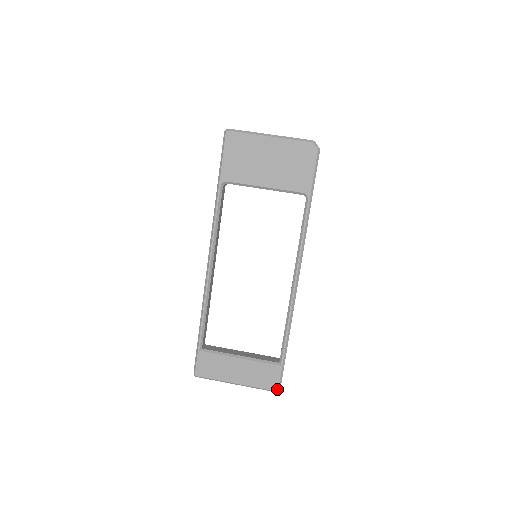
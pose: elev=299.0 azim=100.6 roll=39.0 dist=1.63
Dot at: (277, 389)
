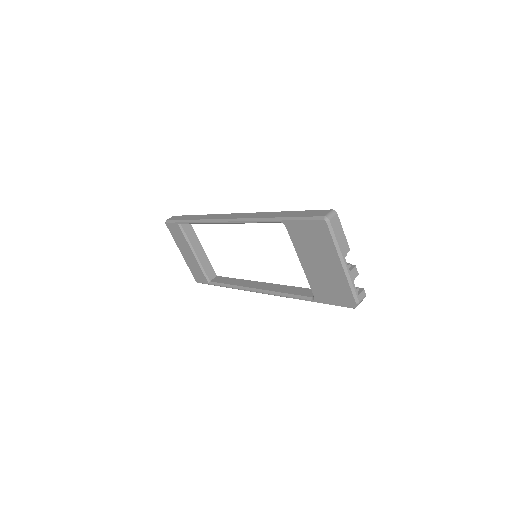
Dot at: (197, 282)
